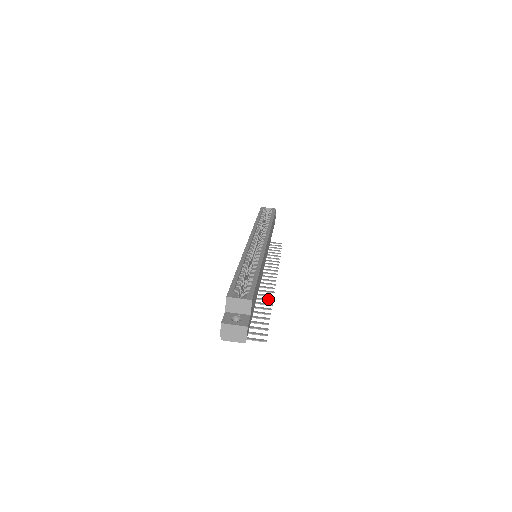
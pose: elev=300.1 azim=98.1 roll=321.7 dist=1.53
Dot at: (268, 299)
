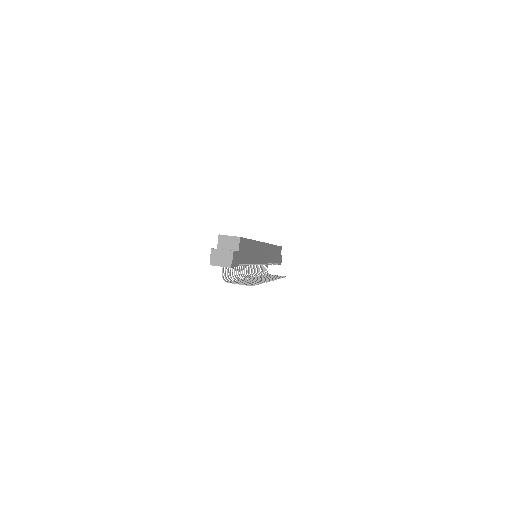
Dot at: (262, 281)
